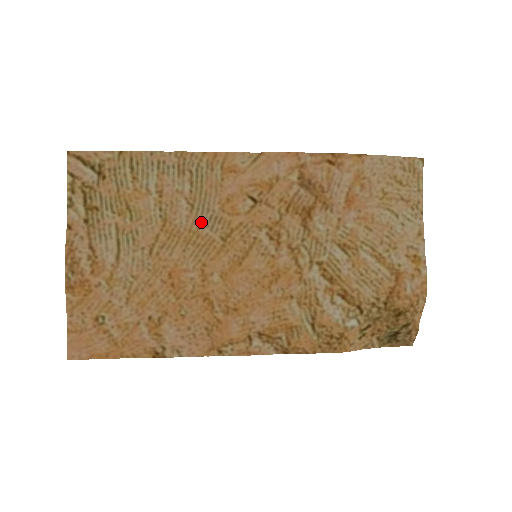
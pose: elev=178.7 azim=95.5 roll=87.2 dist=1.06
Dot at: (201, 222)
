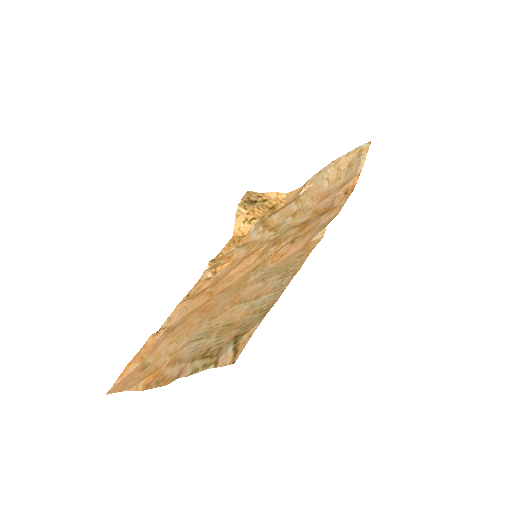
Dot at: (255, 279)
